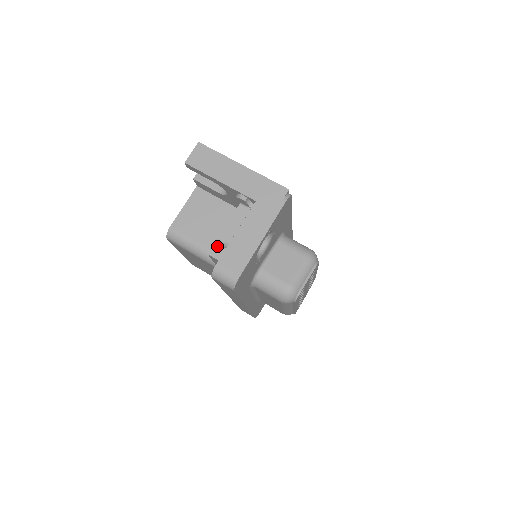
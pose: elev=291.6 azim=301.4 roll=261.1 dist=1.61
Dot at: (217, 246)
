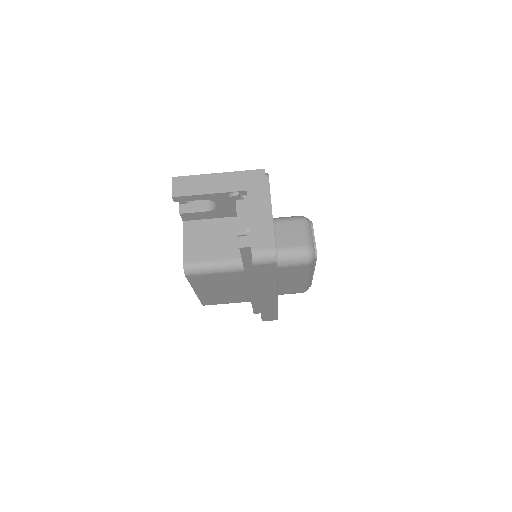
Dot at: (242, 238)
